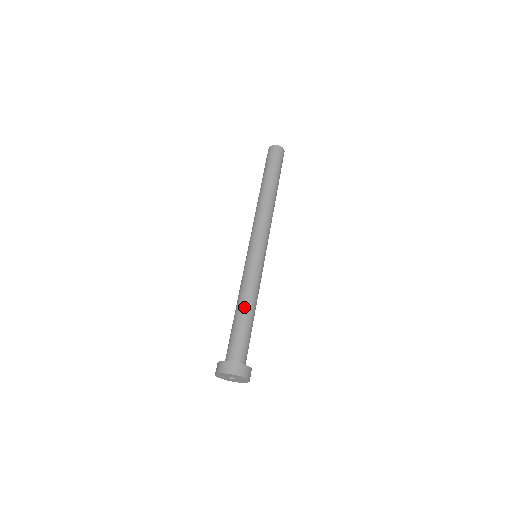
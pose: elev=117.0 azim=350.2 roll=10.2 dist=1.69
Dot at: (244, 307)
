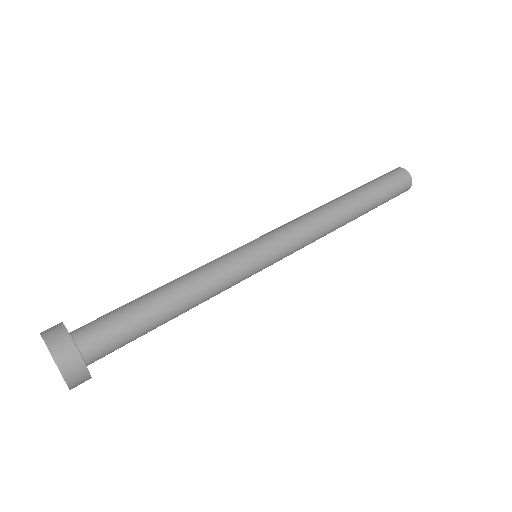
Dot at: (170, 290)
